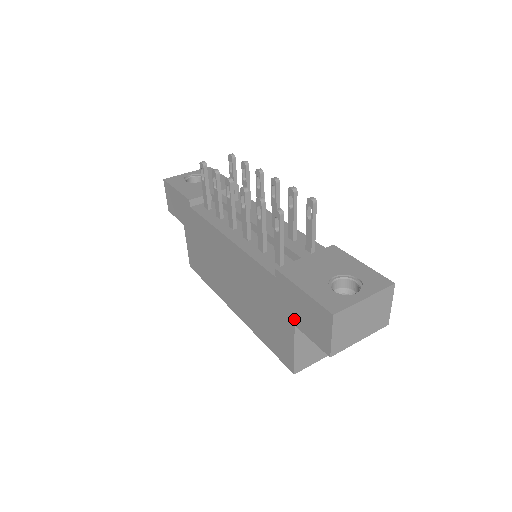
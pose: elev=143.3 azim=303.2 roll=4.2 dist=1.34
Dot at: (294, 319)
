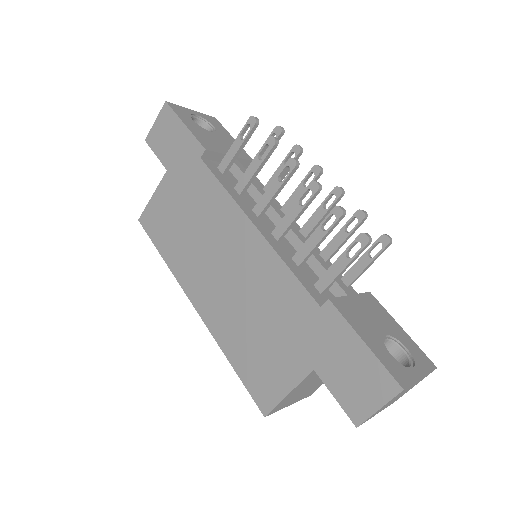
Dot at: (319, 363)
